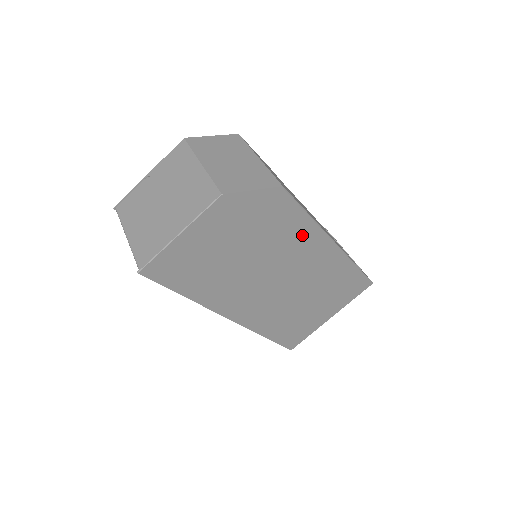
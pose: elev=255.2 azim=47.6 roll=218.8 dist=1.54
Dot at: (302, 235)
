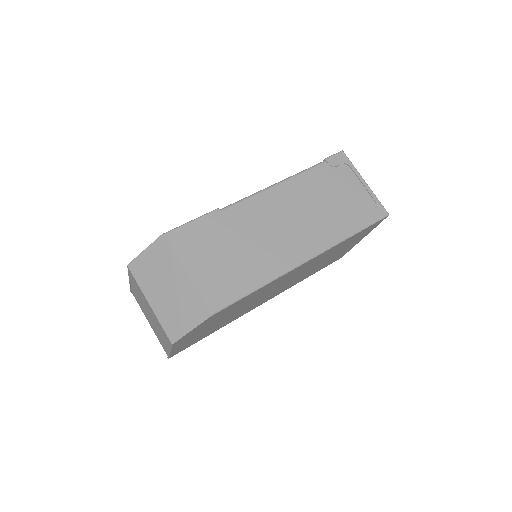
Dot at: (266, 287)
